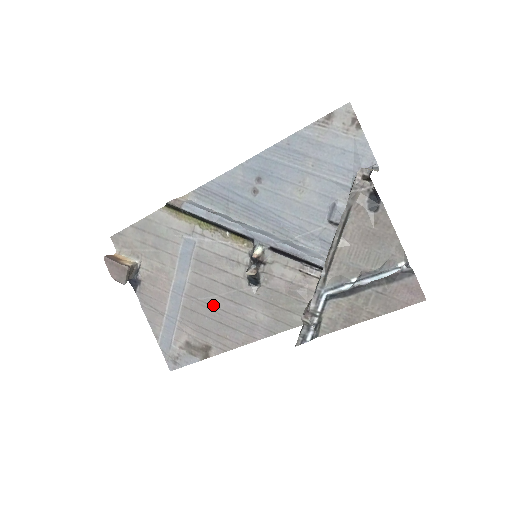
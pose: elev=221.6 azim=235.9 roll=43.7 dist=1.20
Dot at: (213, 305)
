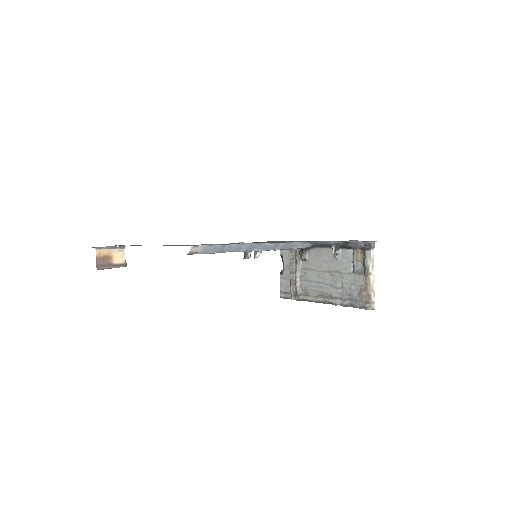
Dot at: occluded
